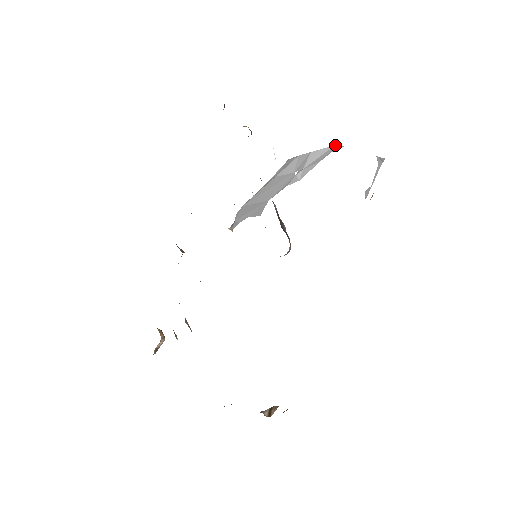
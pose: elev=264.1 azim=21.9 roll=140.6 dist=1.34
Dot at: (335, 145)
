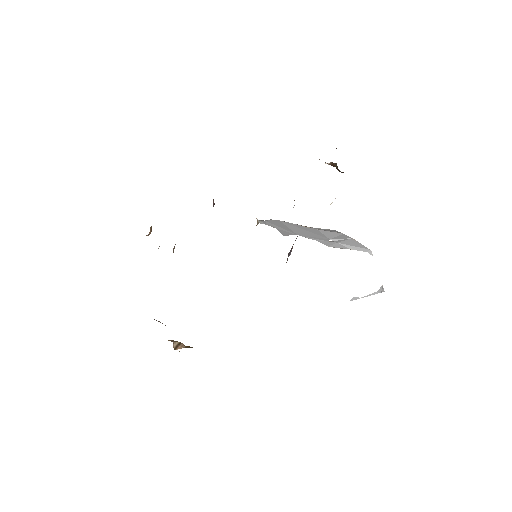
Dot at: occluded
